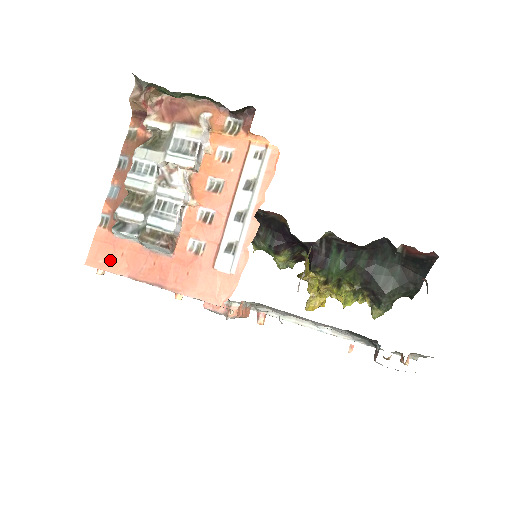
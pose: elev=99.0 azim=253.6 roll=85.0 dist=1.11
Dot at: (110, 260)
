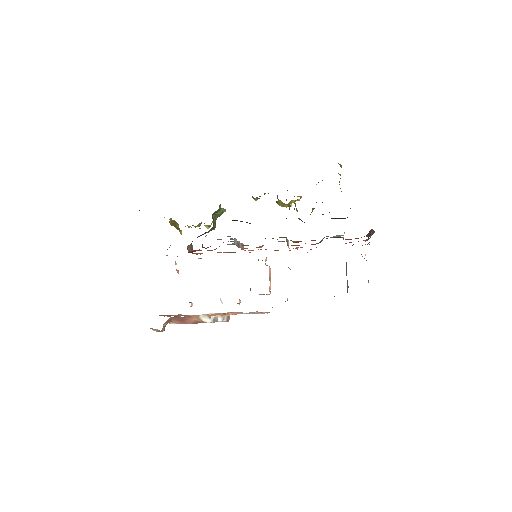
Dot at: occluded
